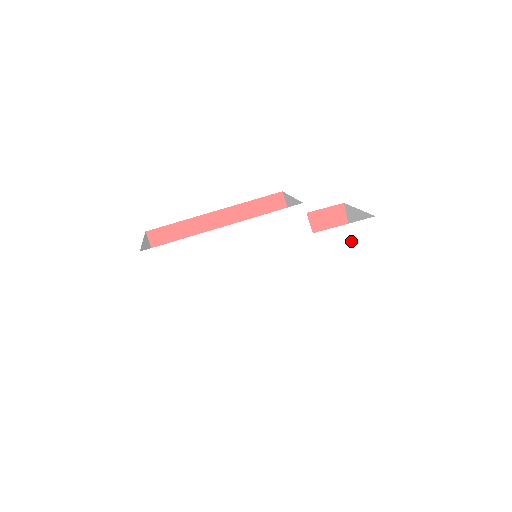
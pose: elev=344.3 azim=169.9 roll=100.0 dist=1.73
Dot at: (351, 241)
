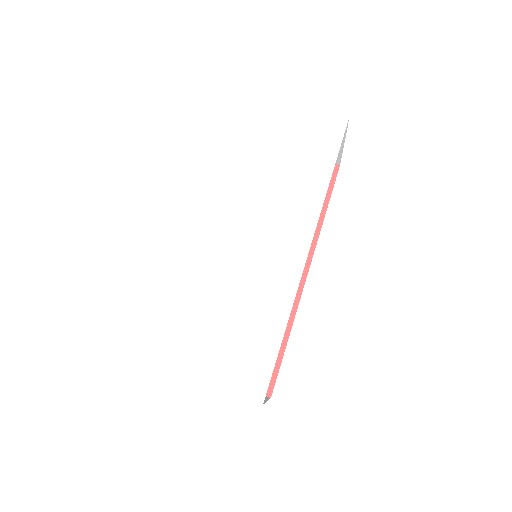
Dot at: (290, 136)
